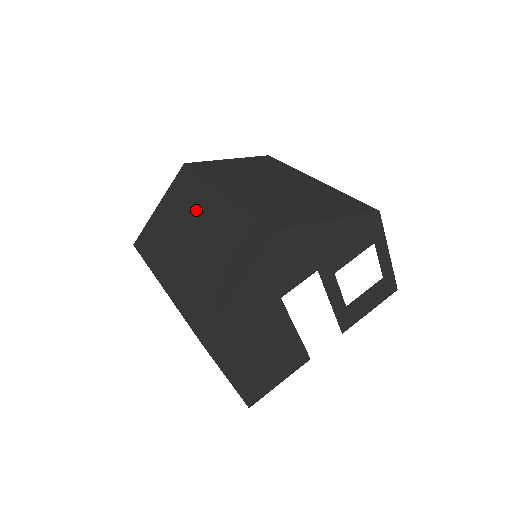
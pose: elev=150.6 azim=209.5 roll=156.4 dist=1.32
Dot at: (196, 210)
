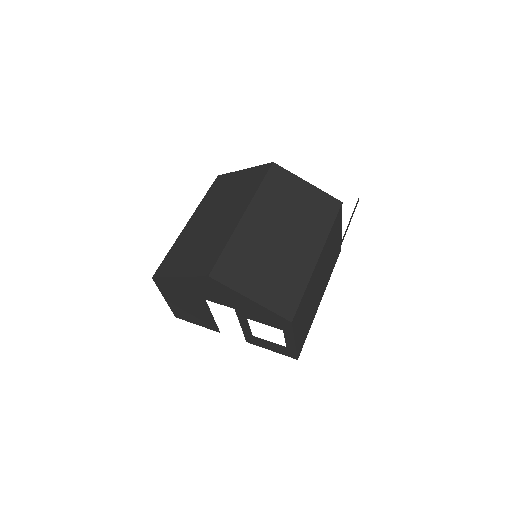
Dot at: (233, 205)
